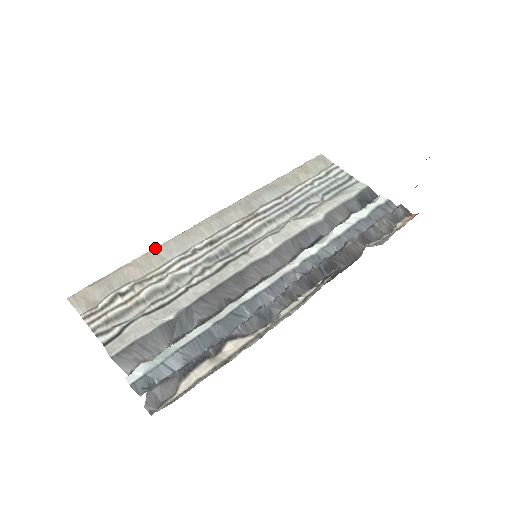
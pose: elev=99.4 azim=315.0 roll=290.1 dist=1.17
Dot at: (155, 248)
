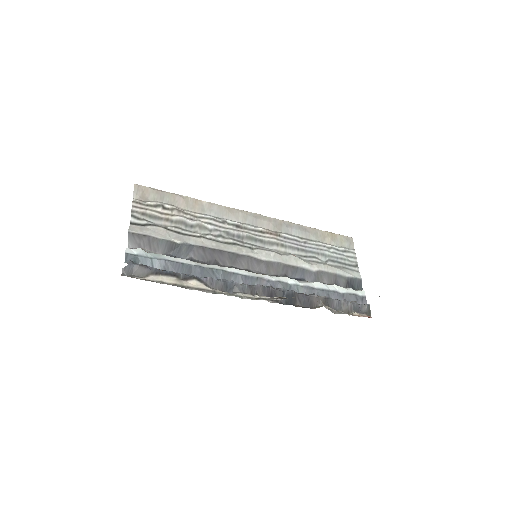
Dot at: (205, 201)
